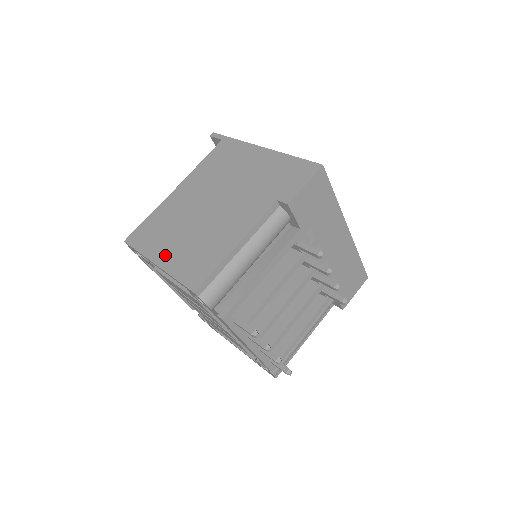
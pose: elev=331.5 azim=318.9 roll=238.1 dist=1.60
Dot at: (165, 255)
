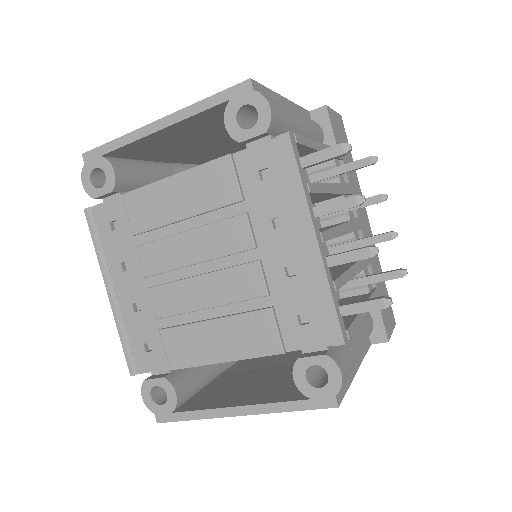
Dot at: occluded
